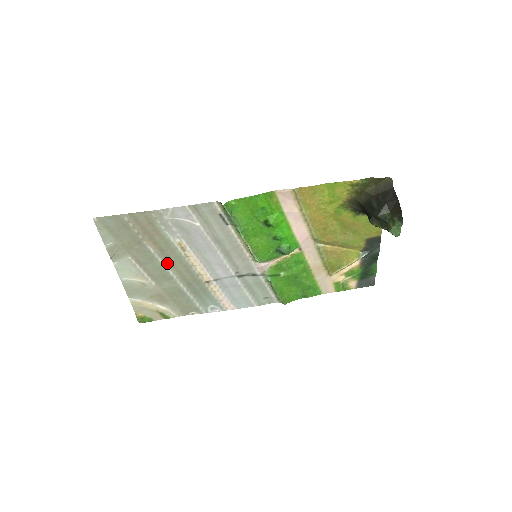
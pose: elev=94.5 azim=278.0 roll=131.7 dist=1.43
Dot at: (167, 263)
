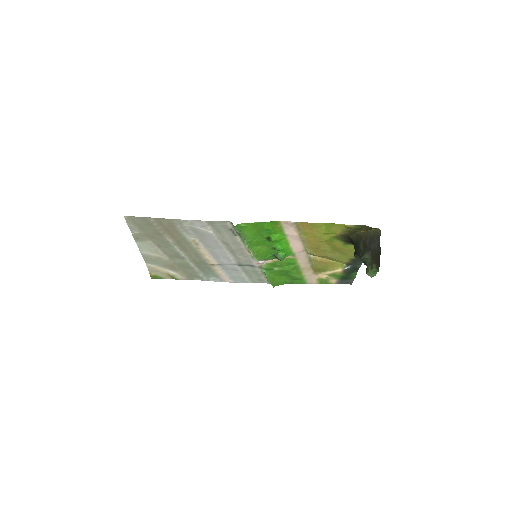
Dot at: (181, 249)
